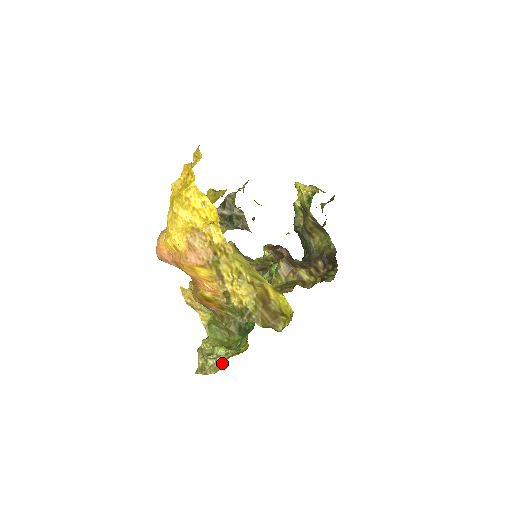
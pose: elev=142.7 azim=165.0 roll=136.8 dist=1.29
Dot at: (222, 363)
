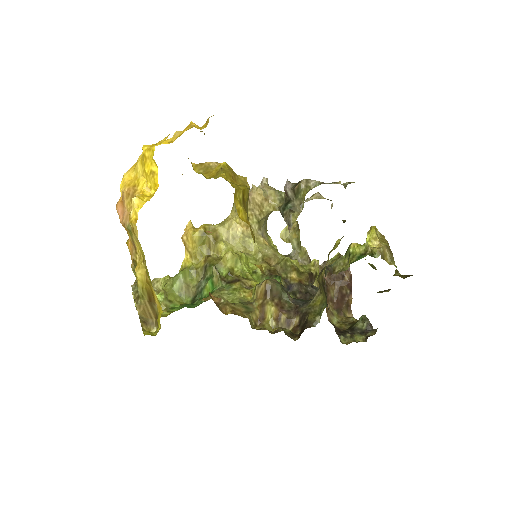
Dot at: occluded
